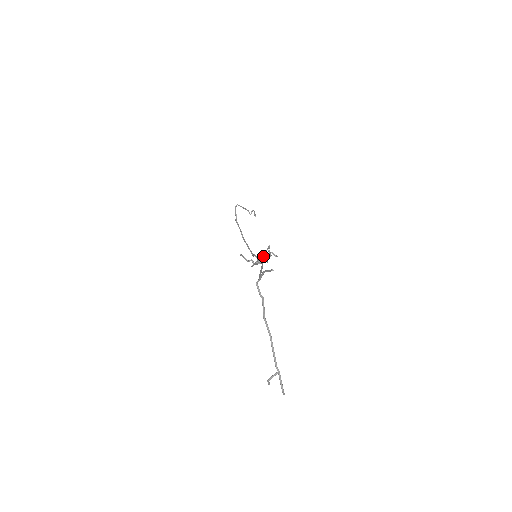
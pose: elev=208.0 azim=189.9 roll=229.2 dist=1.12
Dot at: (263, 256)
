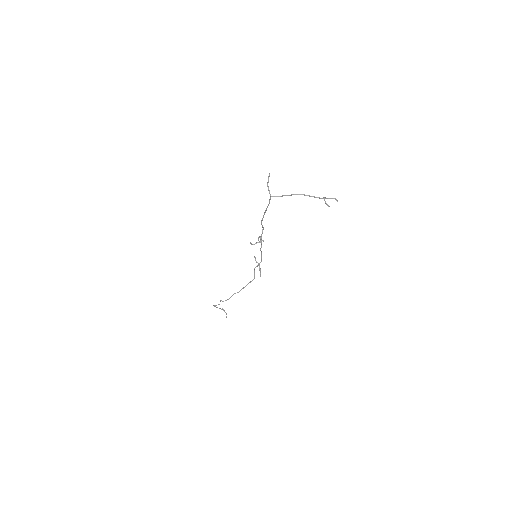
Dot at: occluded
